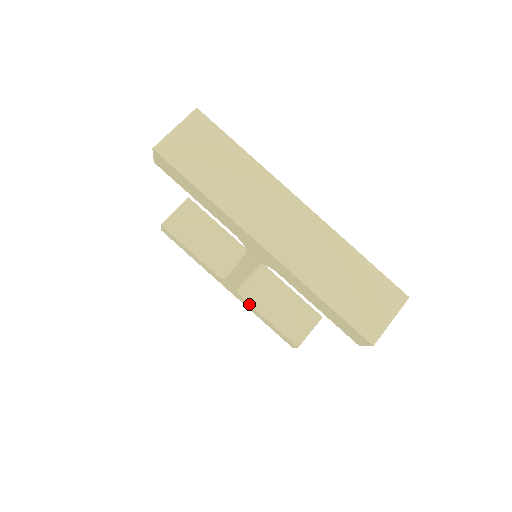
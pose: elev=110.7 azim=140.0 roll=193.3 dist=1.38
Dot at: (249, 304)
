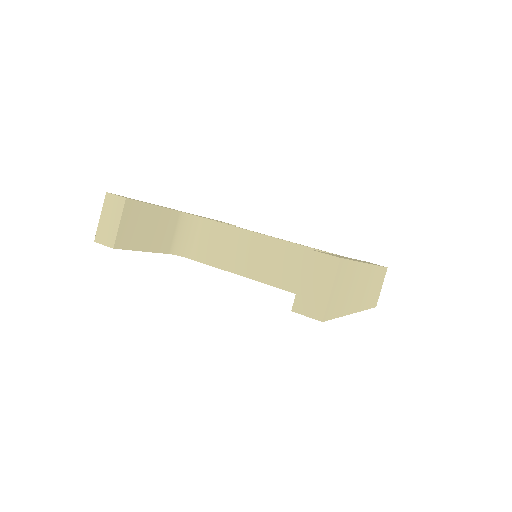
Dot at: occluded
